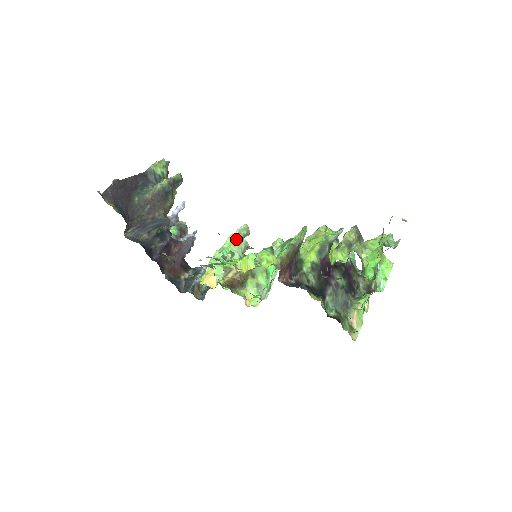
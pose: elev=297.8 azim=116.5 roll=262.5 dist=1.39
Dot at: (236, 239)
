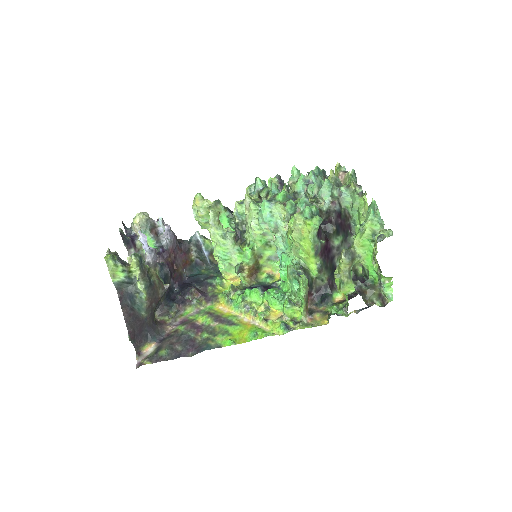
Dot at: (219, 236)
